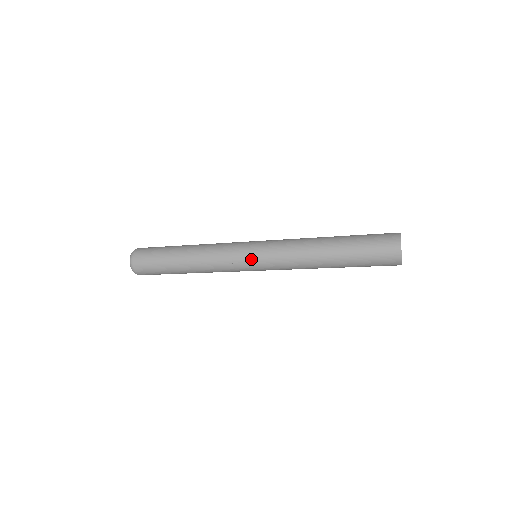
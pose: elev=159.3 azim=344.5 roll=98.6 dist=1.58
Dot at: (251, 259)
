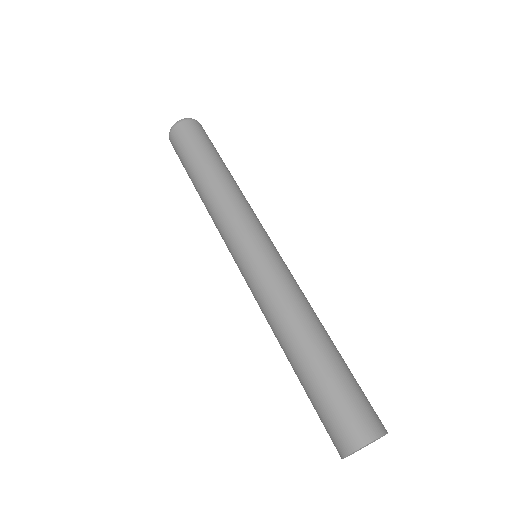
Dot at: (236, 262)
